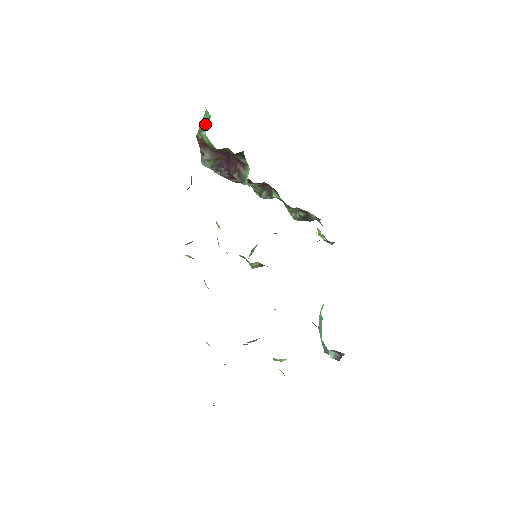
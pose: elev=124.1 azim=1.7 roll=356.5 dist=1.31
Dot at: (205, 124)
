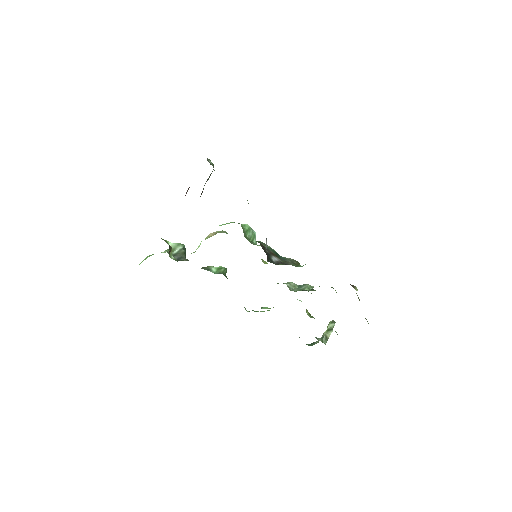
Dot at: occluded
